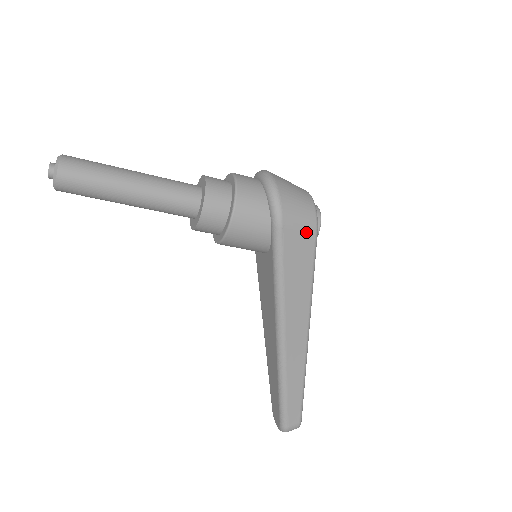
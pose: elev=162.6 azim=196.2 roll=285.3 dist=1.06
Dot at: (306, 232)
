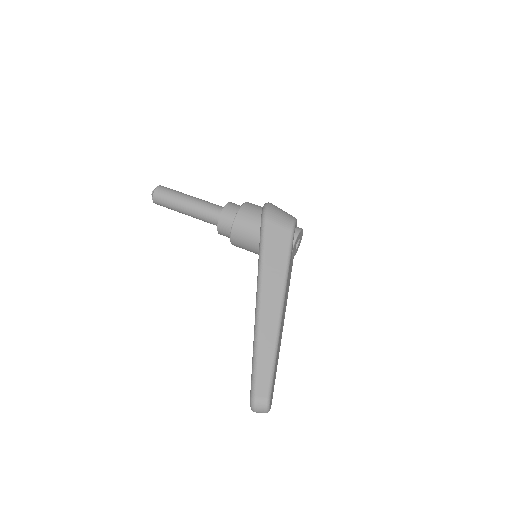
Dot at: (284, 229)
